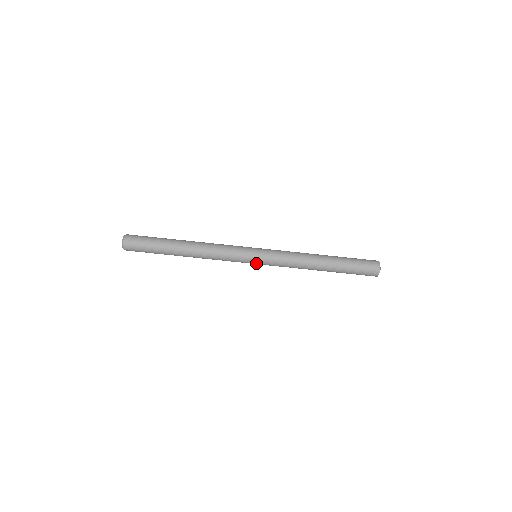
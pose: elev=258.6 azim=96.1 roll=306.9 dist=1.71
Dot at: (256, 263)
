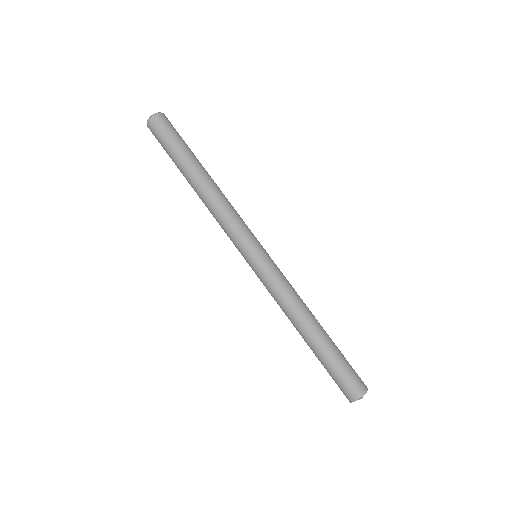
Dot at: (253, 258)
